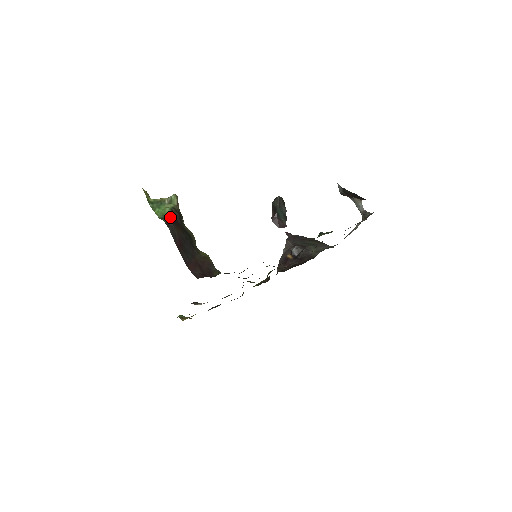
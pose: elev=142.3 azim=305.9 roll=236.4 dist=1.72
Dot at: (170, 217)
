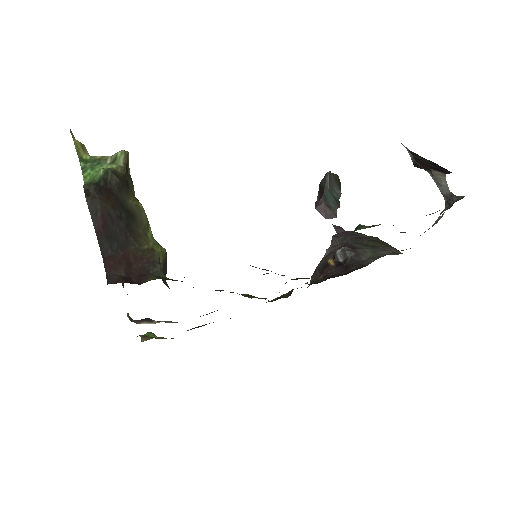
Dot at: (99, 182)
